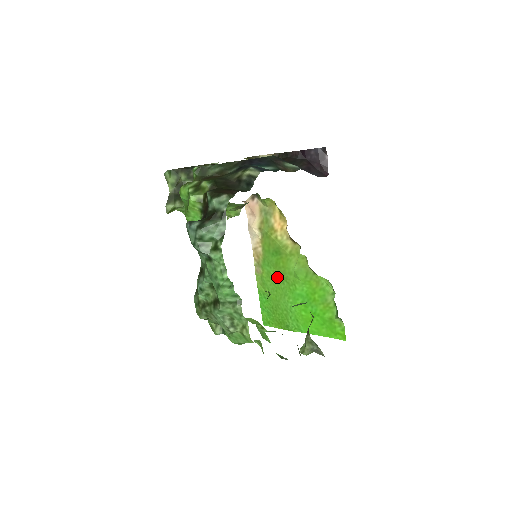
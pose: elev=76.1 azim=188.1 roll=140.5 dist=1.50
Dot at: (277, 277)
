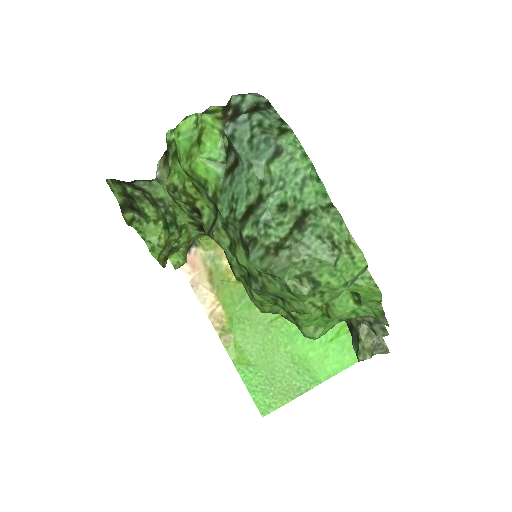
Dot at: (258, 329)
